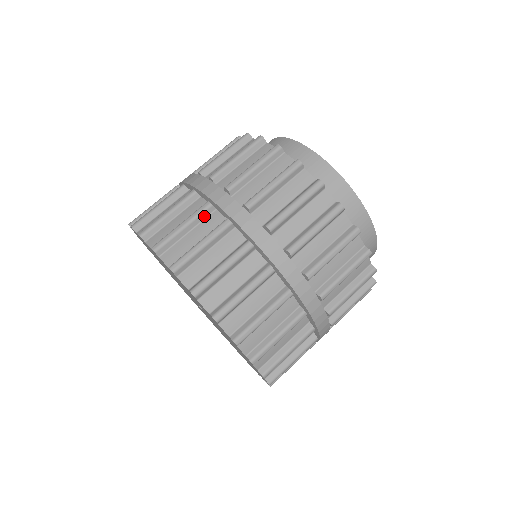
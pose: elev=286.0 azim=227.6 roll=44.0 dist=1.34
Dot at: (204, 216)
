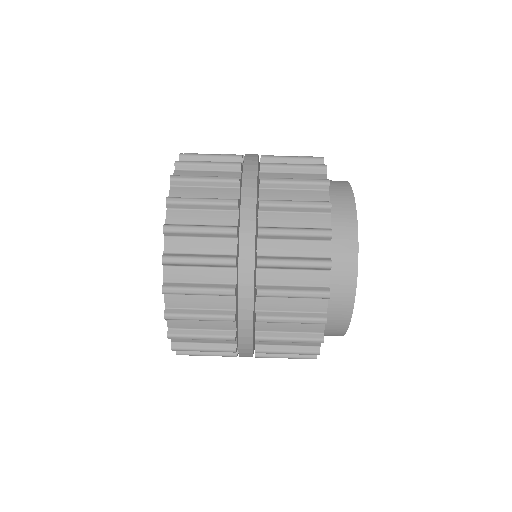
Dot at: (229, 169)
